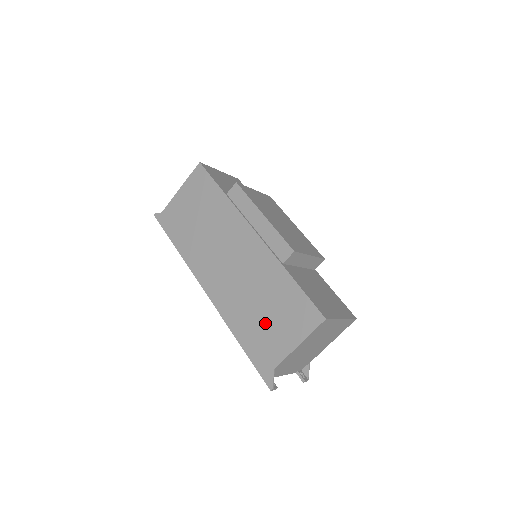
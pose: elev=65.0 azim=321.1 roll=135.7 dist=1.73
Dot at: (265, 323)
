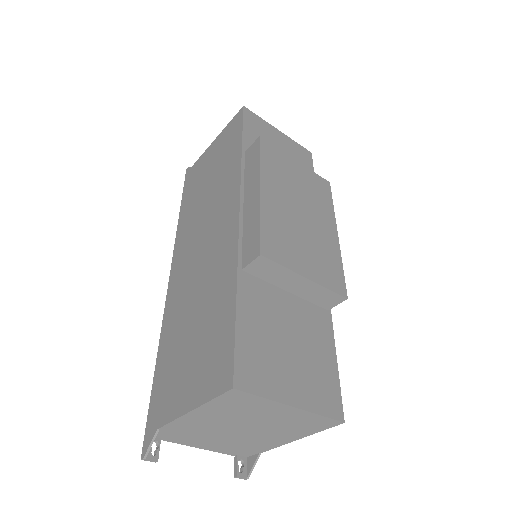
Dot at: (184, 352)
